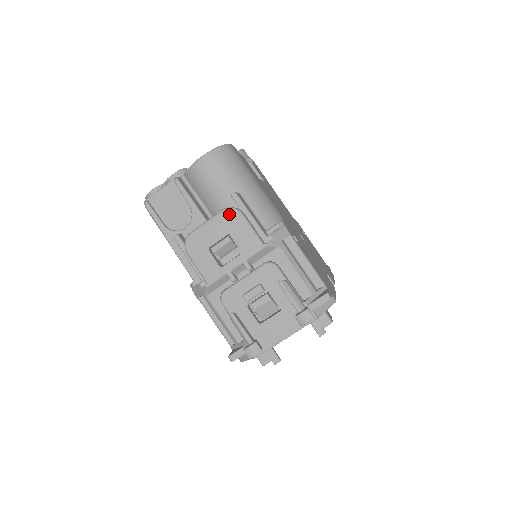
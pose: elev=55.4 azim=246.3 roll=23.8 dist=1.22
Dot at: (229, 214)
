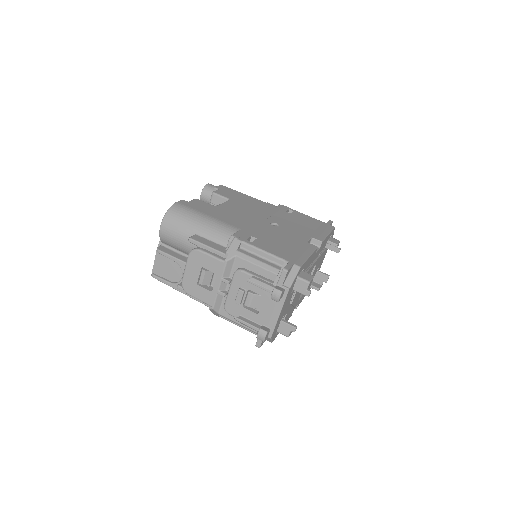
Dot at: (193, 255)
